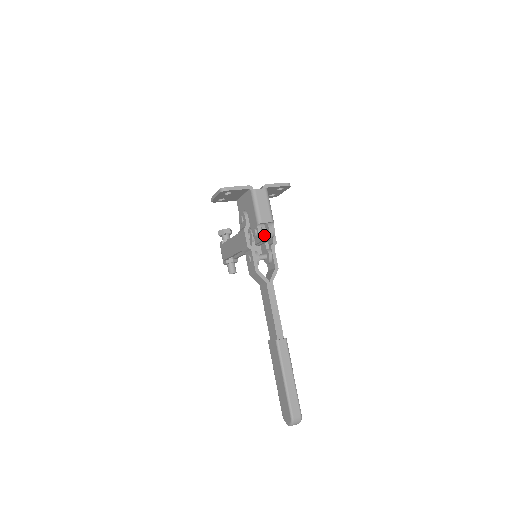
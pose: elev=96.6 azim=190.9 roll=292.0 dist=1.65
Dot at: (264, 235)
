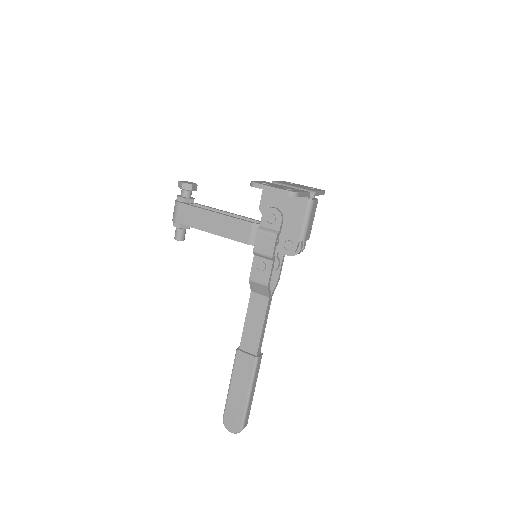
Dot at: (298, 253)
